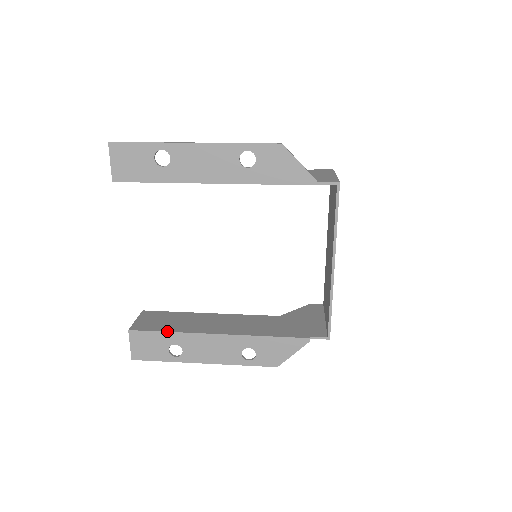
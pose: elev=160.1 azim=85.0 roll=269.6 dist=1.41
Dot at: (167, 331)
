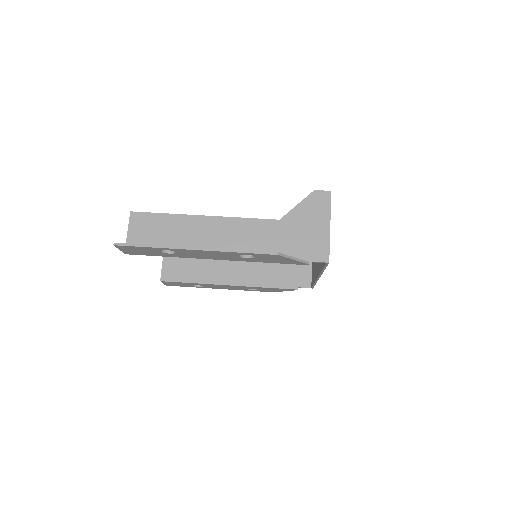
Dot at: (190, 282)
